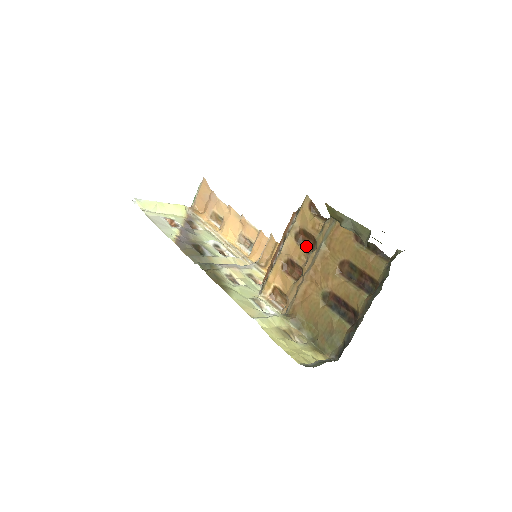
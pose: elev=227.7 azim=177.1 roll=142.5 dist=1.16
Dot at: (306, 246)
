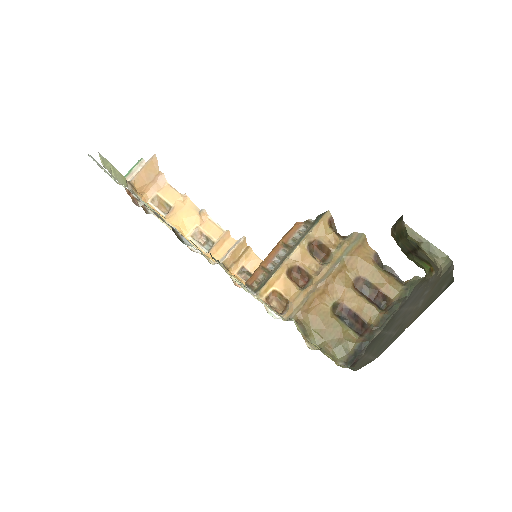
Dot at: (316, 257)
